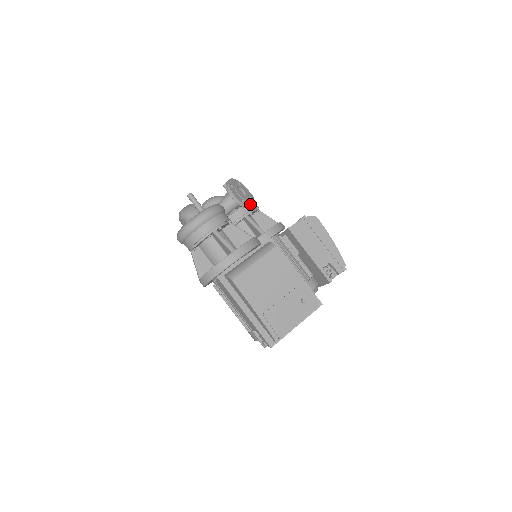
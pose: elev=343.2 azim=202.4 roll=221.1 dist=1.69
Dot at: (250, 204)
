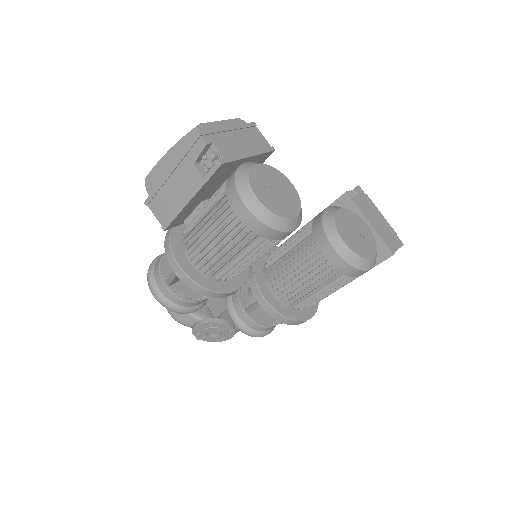
Dot at: occluded
